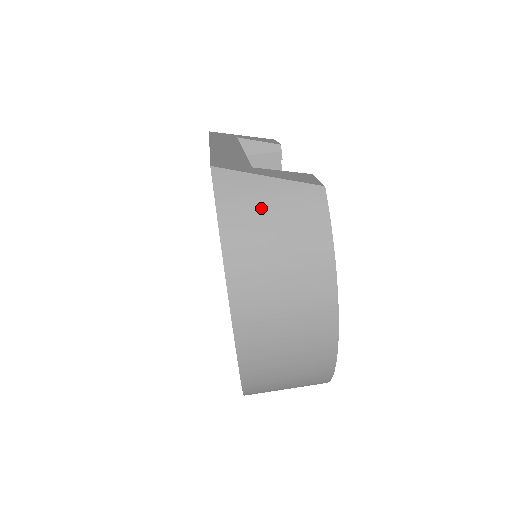
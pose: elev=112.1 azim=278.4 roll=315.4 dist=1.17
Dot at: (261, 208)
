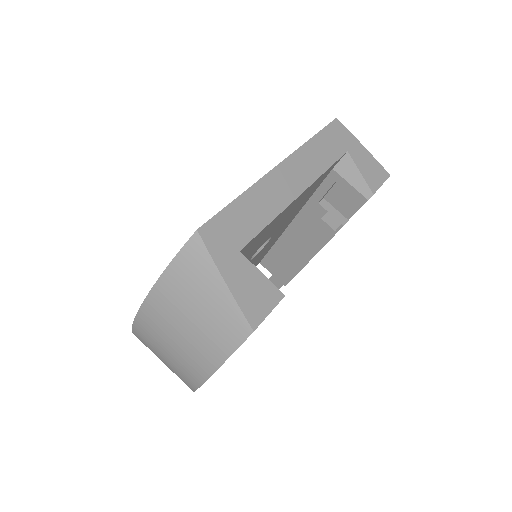
Dot at: (198, 296)
